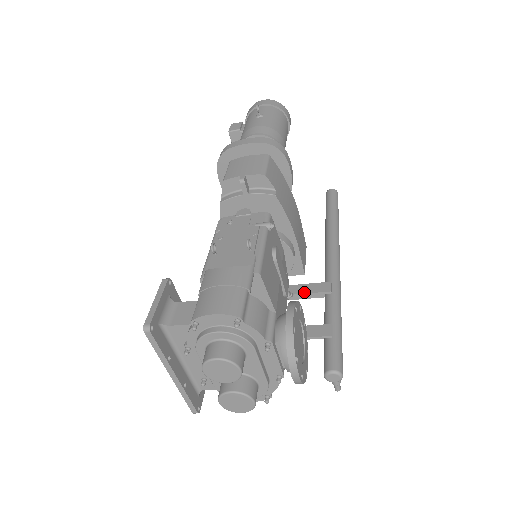
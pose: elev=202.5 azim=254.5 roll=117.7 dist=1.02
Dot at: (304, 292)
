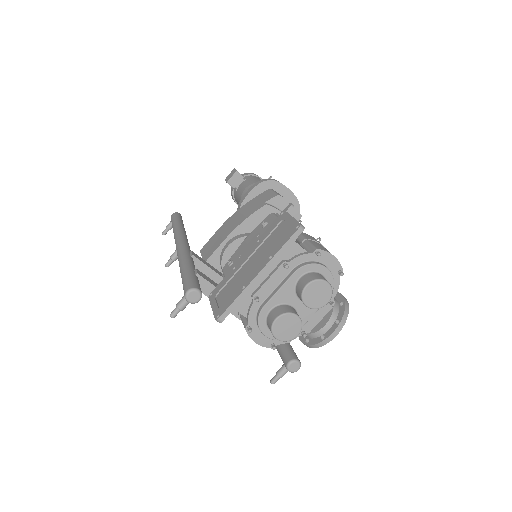
Dot at: occluded
